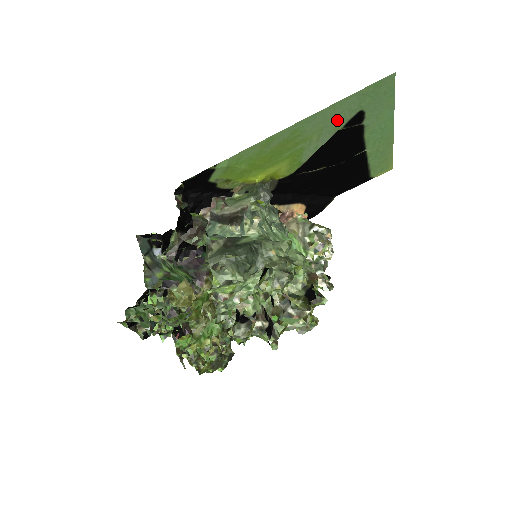
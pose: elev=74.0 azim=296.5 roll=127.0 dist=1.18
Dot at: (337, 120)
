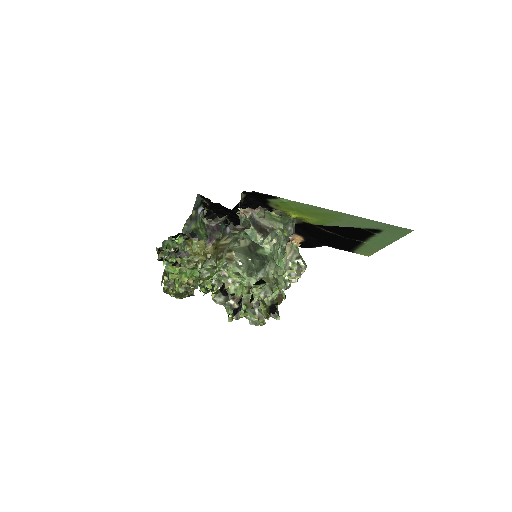
Dot at: (364, 225)
